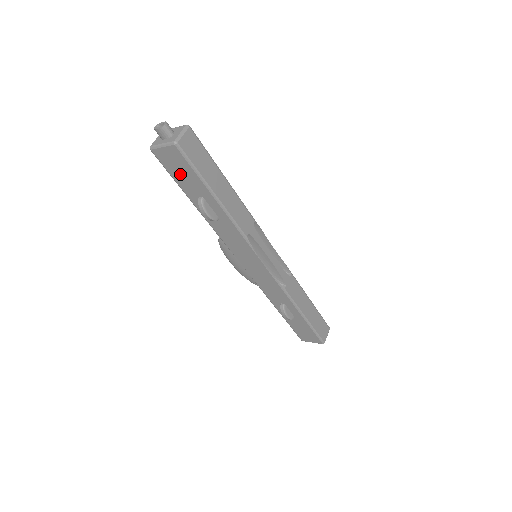
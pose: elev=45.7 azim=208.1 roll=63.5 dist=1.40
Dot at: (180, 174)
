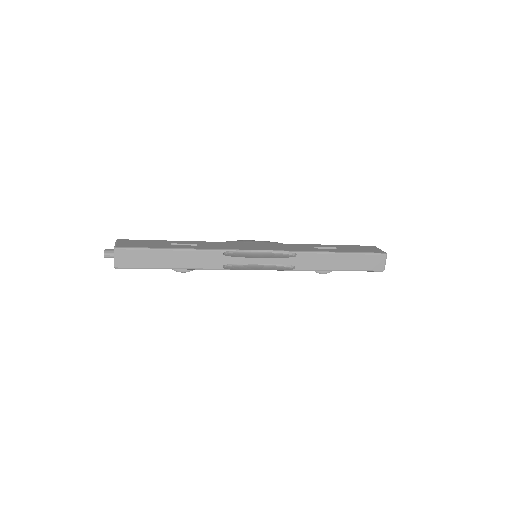
Dot at: occluded
